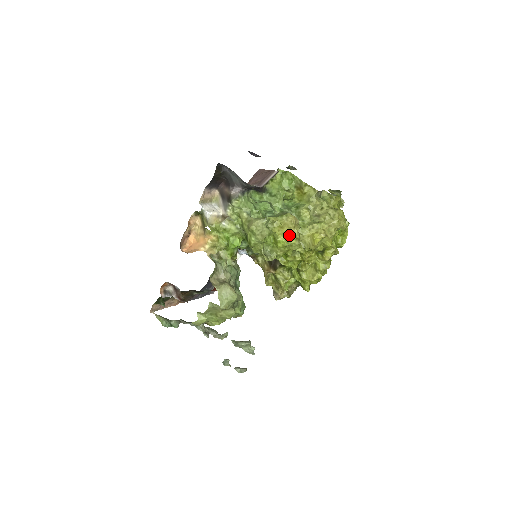
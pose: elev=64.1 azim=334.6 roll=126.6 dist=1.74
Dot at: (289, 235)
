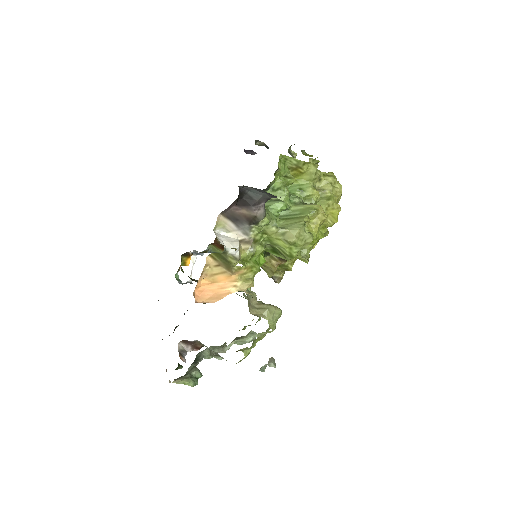
Dot at: (320, 227)
